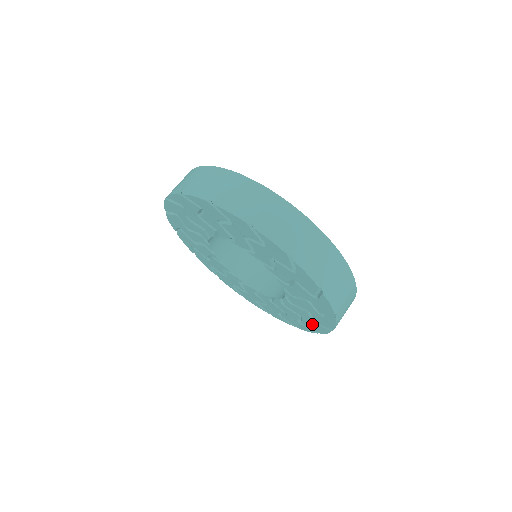
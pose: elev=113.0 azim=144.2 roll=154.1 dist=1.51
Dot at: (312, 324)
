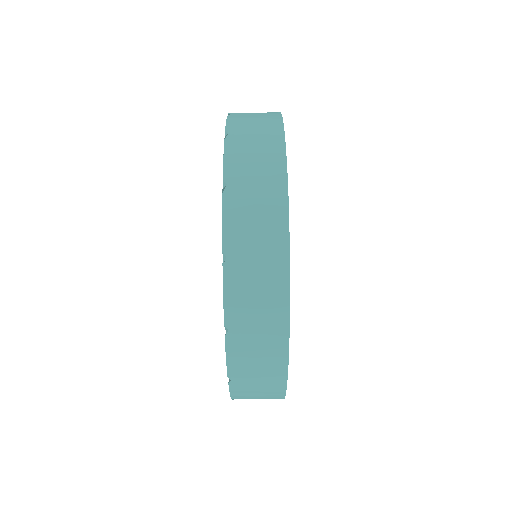
Dot at: occluded
